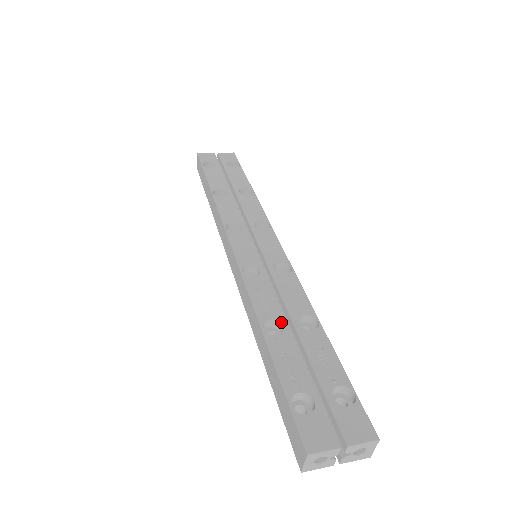
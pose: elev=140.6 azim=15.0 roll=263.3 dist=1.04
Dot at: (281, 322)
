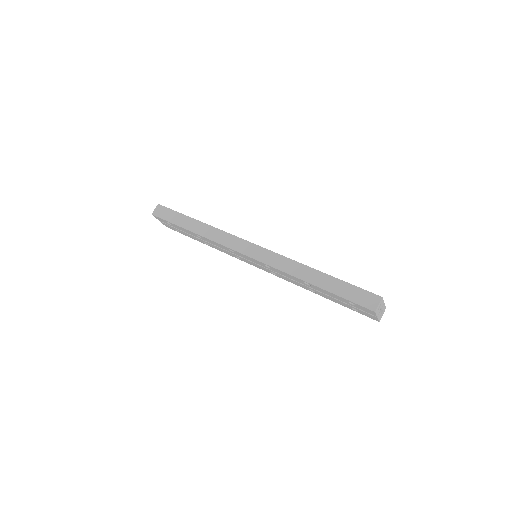
Dot at: occluded
